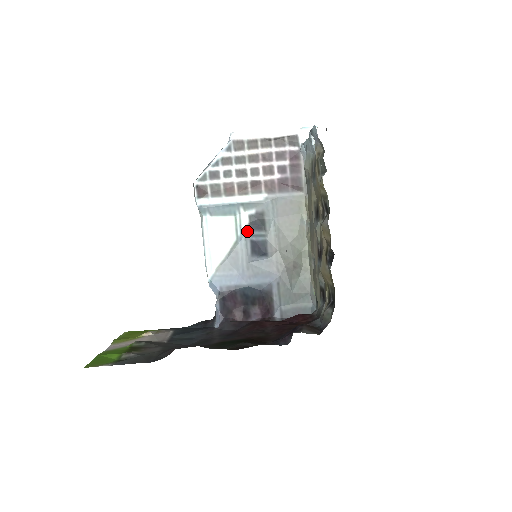
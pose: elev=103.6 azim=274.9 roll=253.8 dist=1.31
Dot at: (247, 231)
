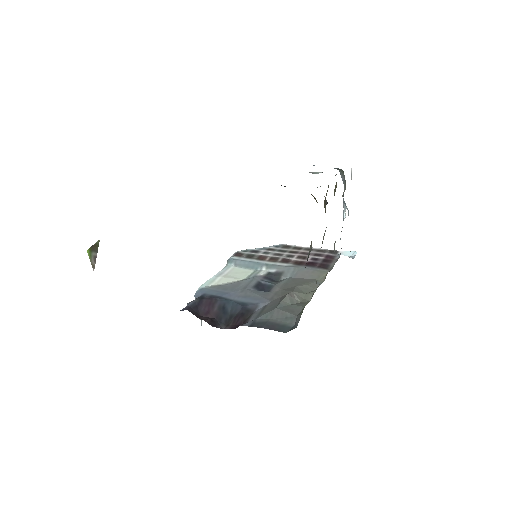
Dot at: (260, 277)
